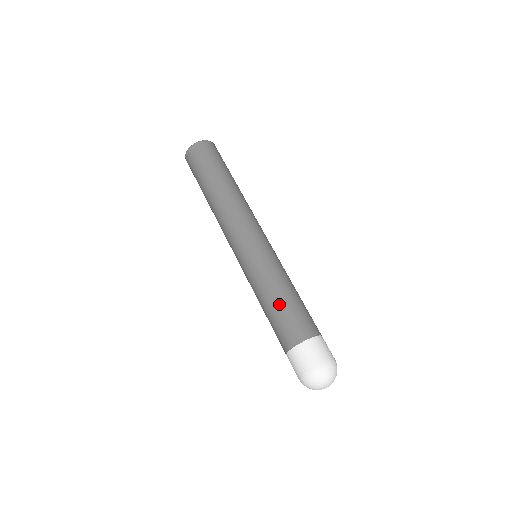
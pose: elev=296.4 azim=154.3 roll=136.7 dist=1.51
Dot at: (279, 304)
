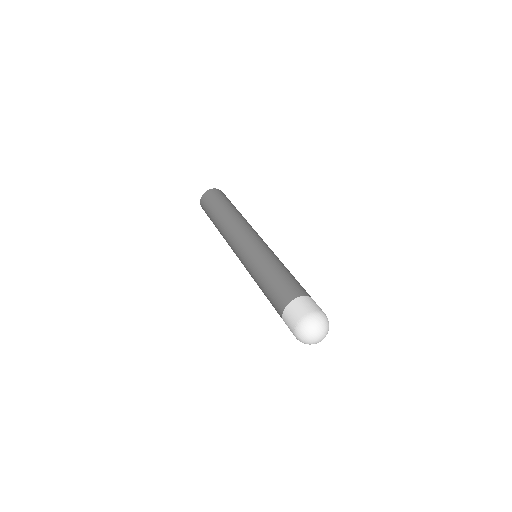
Dot at: (277, 275)
